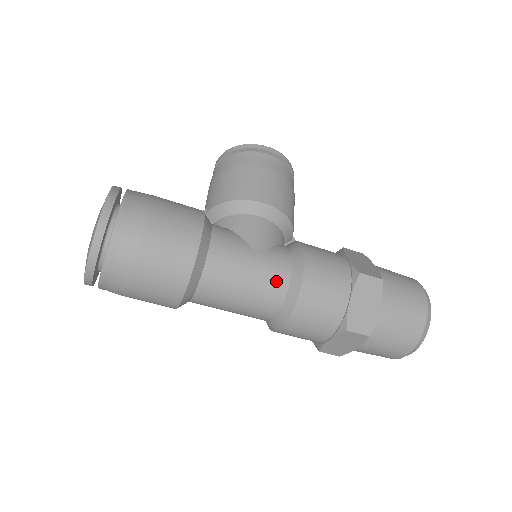
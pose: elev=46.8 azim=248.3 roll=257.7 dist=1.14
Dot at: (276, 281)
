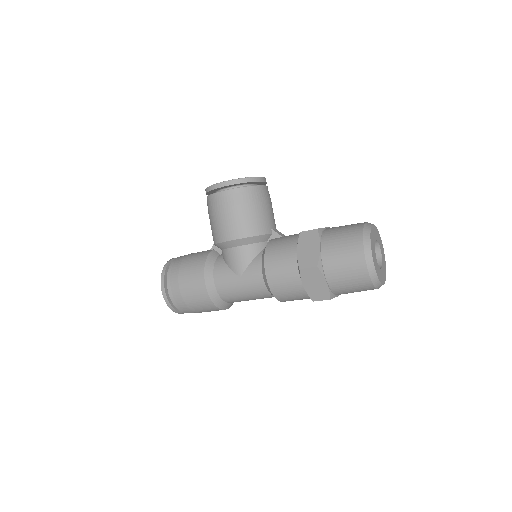
Dot at: (258, 288)
